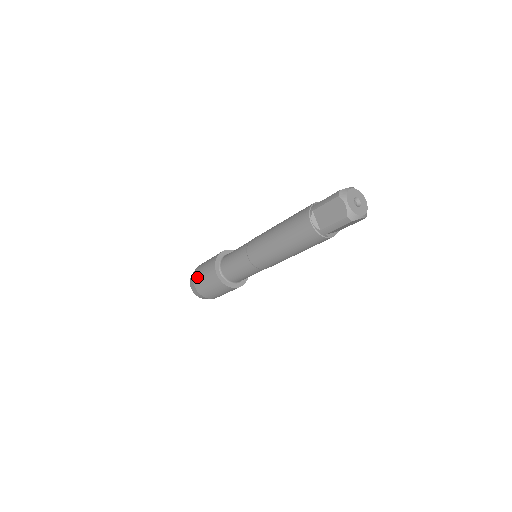
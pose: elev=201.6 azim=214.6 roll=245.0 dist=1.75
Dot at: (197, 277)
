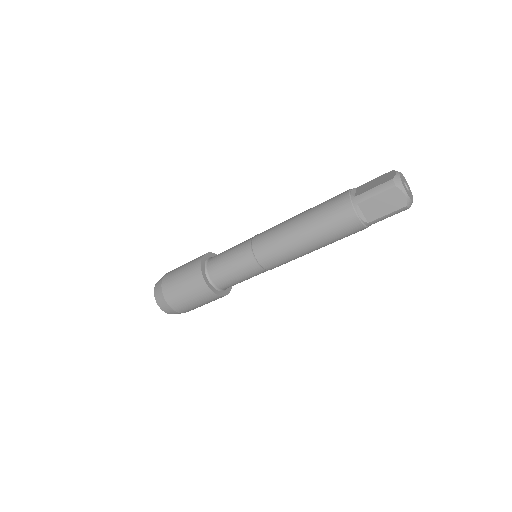
Dot at: occluded
